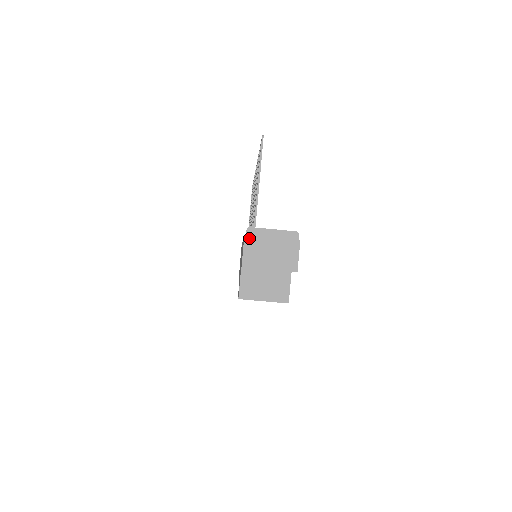
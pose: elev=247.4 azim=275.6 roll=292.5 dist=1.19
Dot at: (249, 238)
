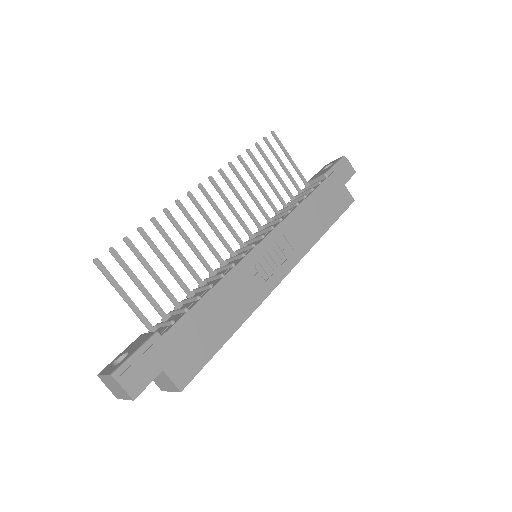
Dot at: (103, 381)
